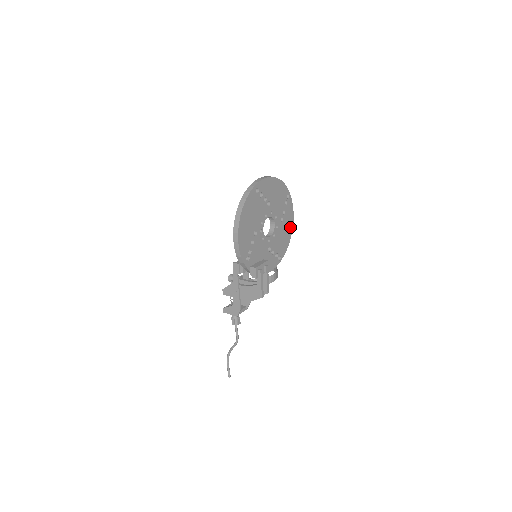
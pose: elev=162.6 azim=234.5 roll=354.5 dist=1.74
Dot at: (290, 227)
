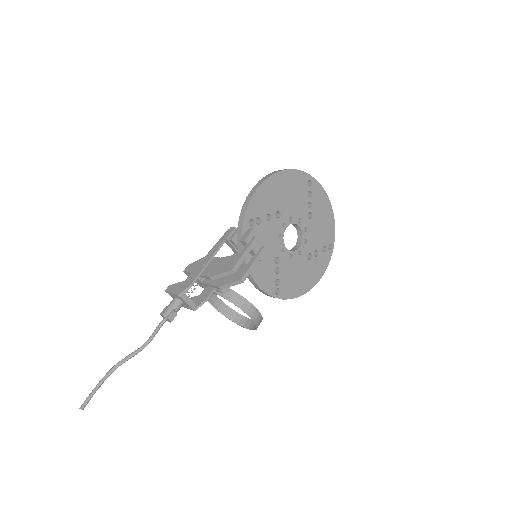
Dot at: (310, 282)
